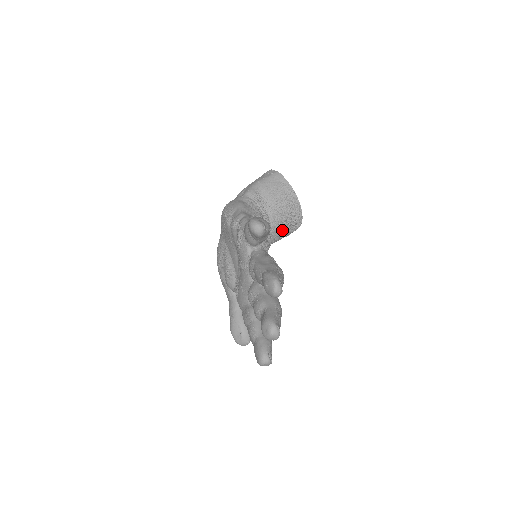
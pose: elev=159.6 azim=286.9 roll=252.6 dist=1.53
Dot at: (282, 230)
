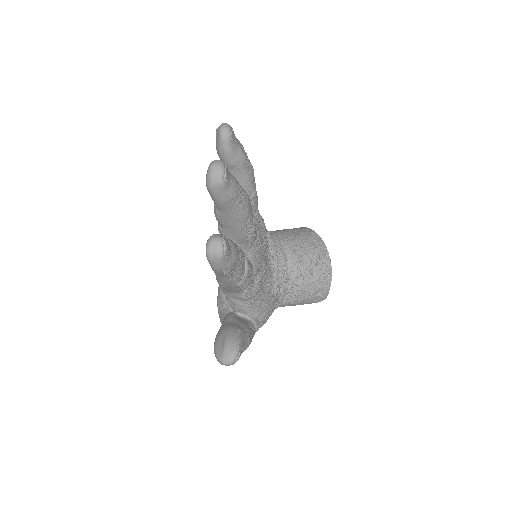
Dot at: (301, 262)
